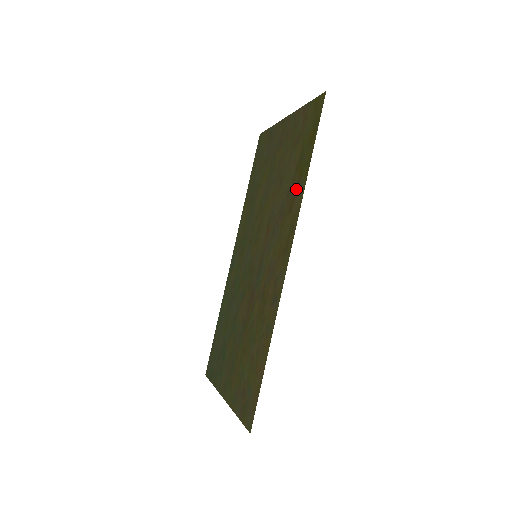
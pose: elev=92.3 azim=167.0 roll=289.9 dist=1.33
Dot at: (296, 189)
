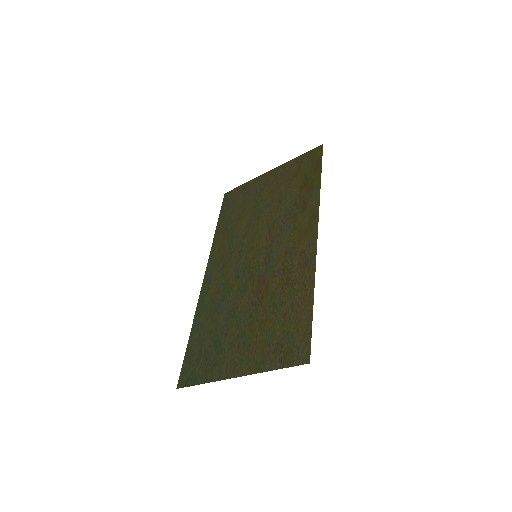
Dot at: (307, 196)
